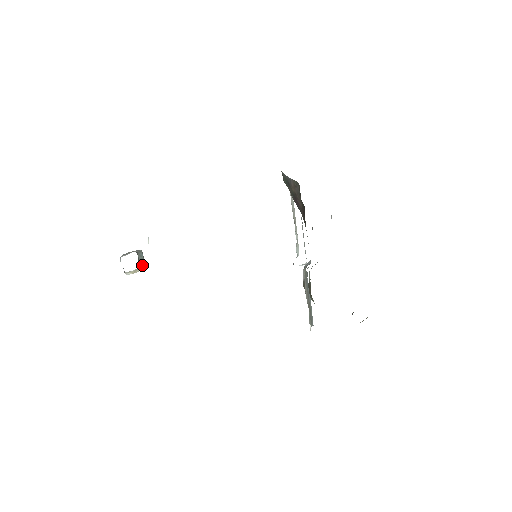
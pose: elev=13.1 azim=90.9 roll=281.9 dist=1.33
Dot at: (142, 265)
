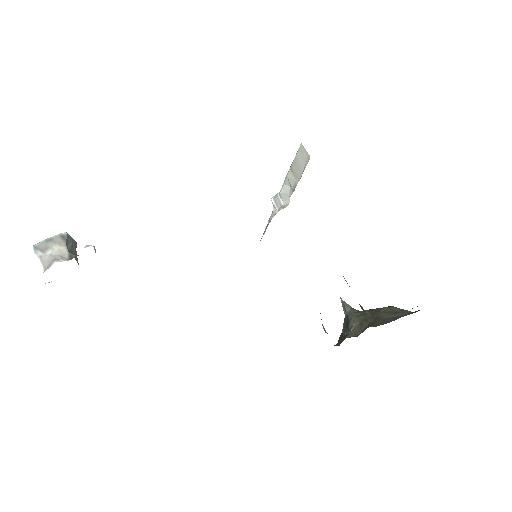
Dot at: (75, 252)
